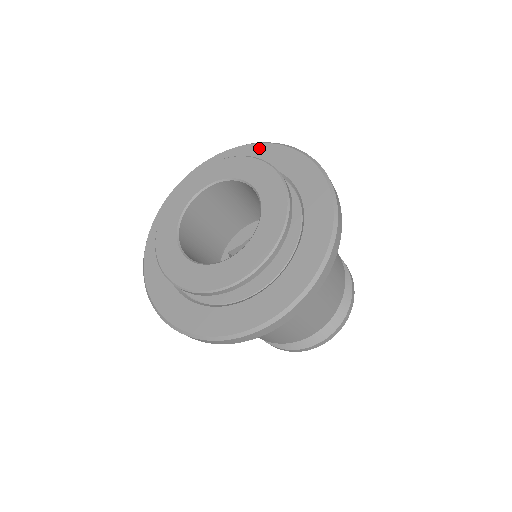
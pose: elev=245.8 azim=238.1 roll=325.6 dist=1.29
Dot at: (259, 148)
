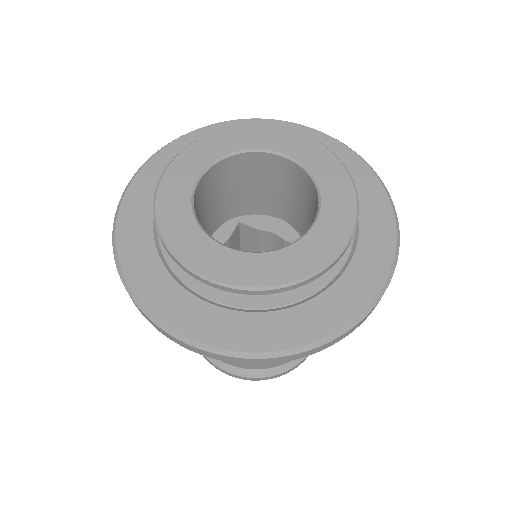
Dot at: (206, 132)
